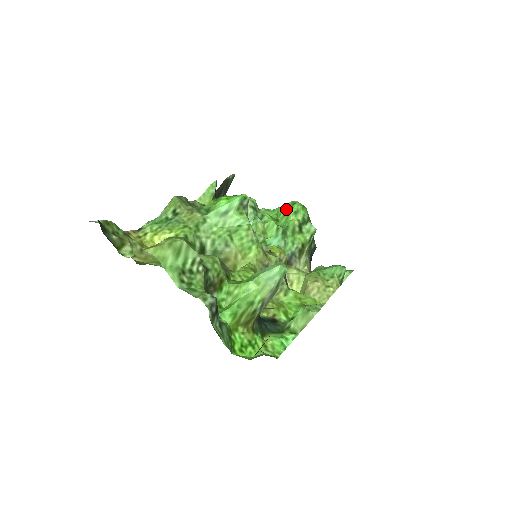
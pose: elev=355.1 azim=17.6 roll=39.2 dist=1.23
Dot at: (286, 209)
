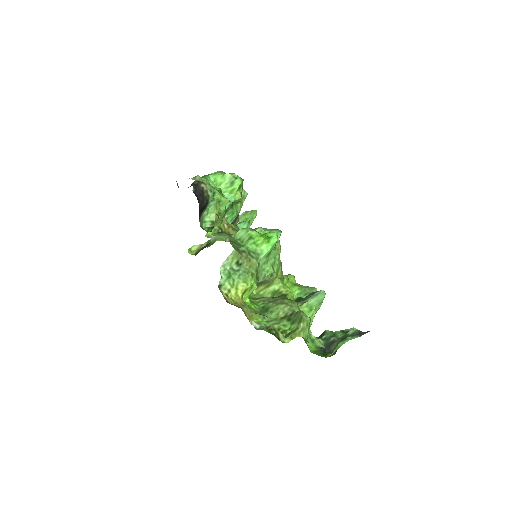
Dot at: (227, 182)
